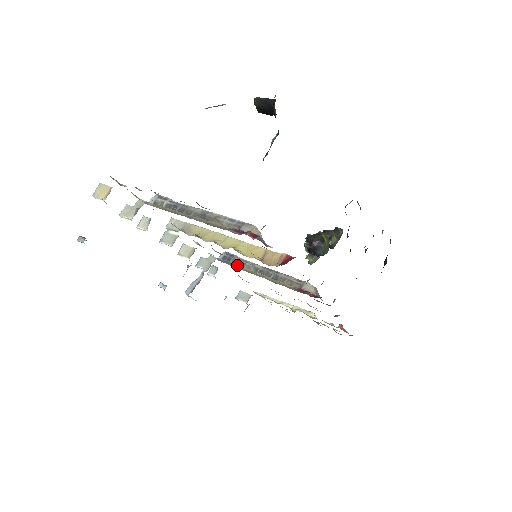
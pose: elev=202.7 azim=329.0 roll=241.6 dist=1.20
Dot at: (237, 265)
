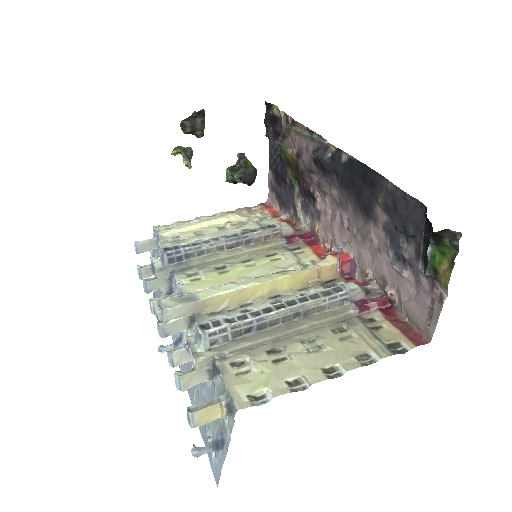
Dot at: (195, 258)
